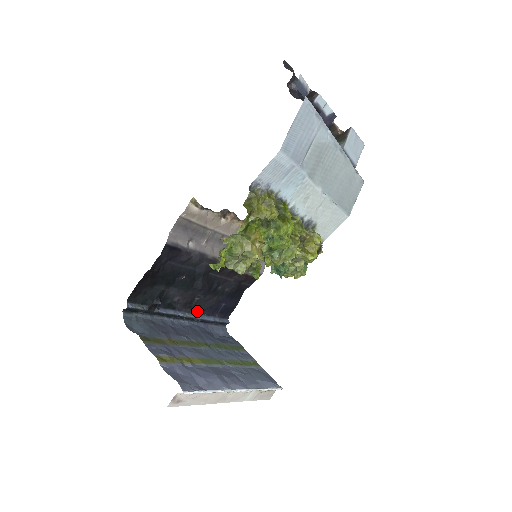
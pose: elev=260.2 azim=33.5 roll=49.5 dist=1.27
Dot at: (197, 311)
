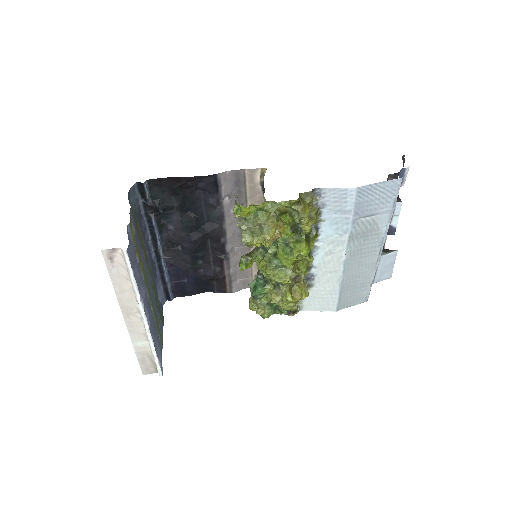
Dot at: (168, 258)
